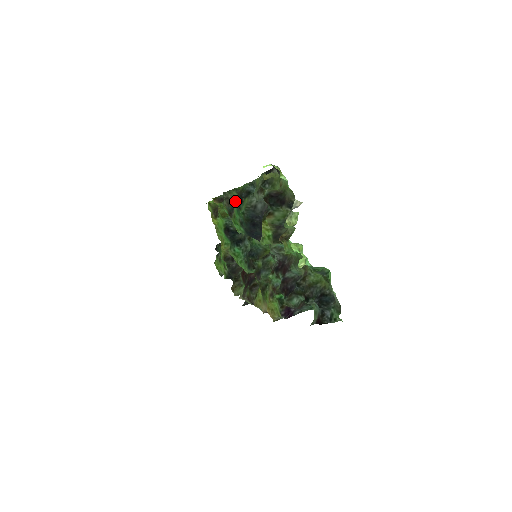
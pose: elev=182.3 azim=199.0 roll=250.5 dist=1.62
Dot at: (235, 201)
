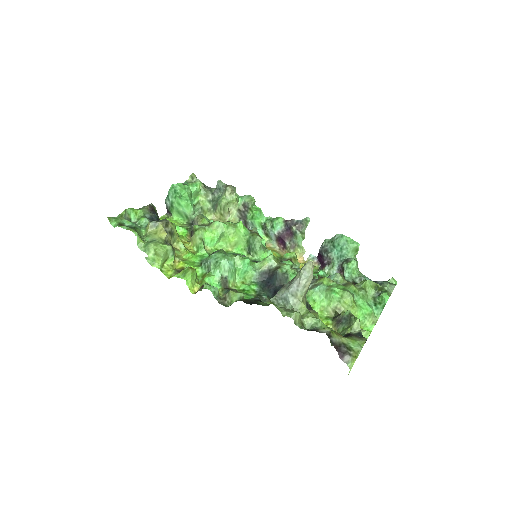
Dot at: occluded
